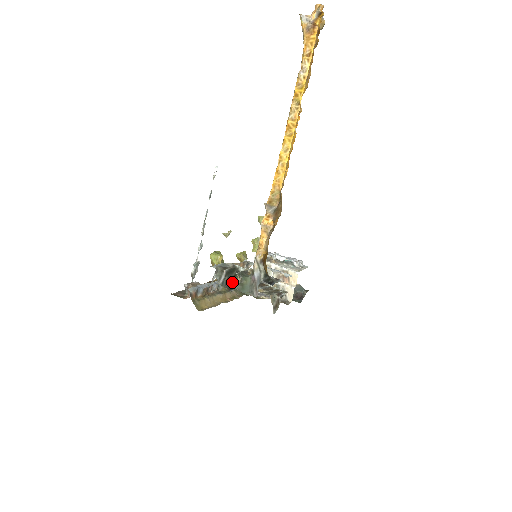
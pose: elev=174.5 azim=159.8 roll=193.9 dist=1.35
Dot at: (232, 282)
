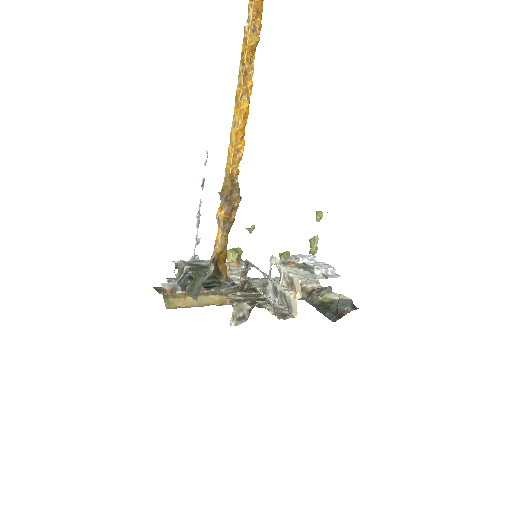
Dot at: occluded
